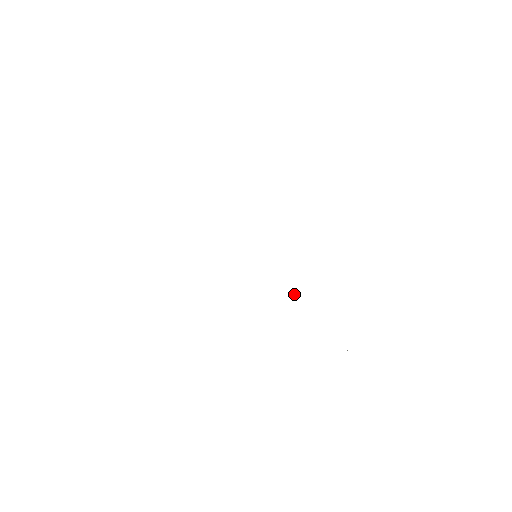
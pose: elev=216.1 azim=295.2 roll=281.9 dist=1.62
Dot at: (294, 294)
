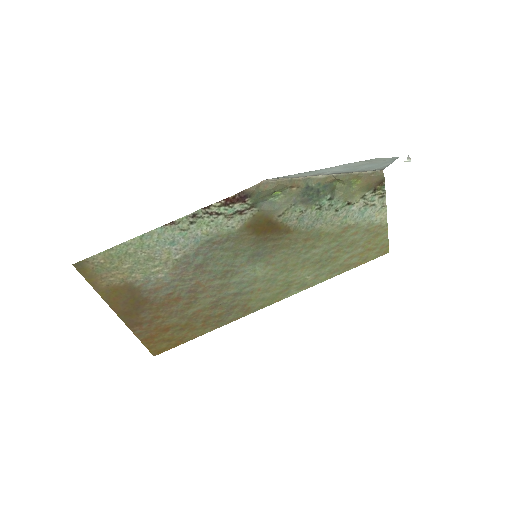
Dot at: (284, 198)
